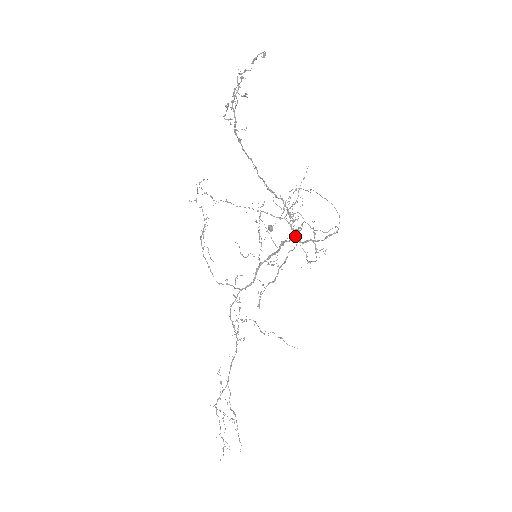
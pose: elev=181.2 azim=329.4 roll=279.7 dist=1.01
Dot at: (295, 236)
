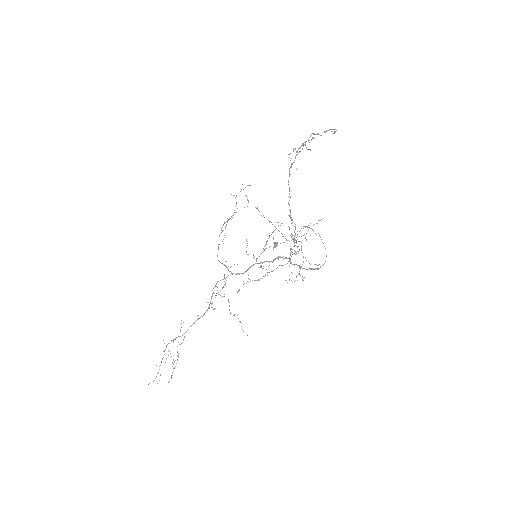
Dot at: occluded
